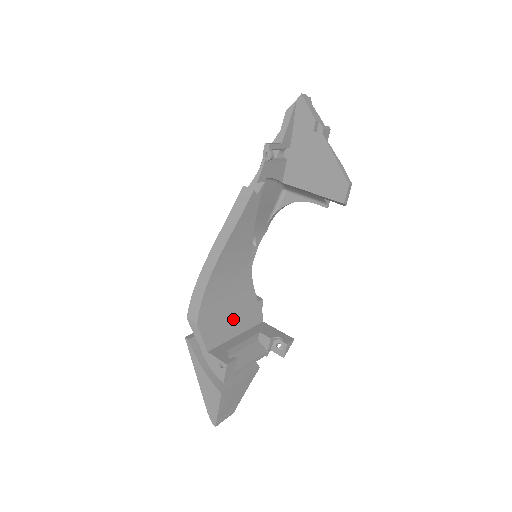
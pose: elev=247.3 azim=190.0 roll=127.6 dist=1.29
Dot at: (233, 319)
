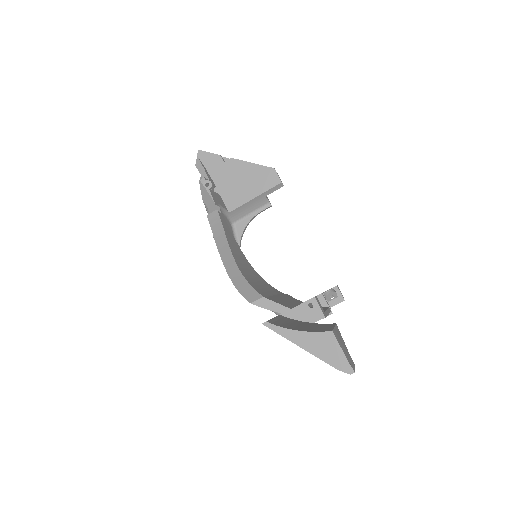
Dot at: (283, 299)
